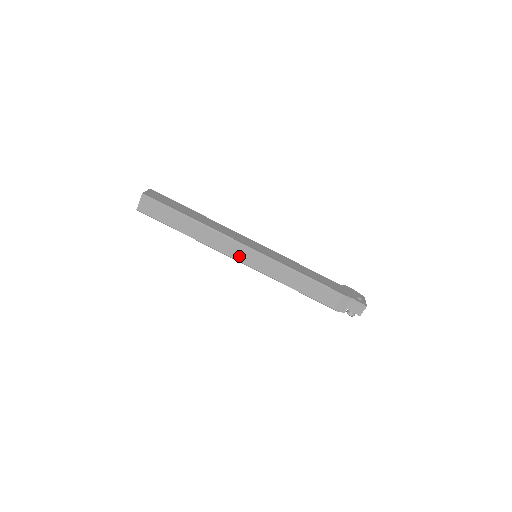
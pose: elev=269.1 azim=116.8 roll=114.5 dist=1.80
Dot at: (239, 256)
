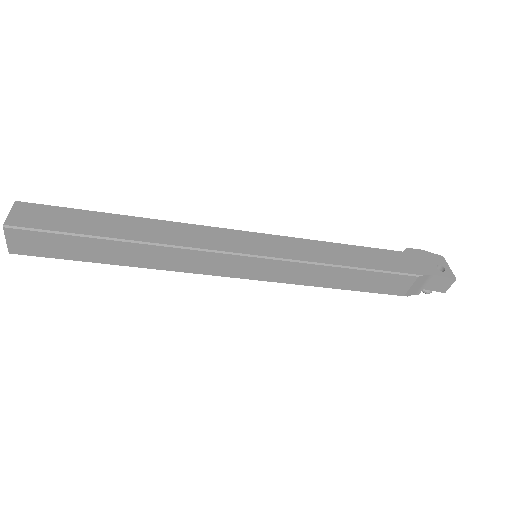
Dot at: (229, 271)
